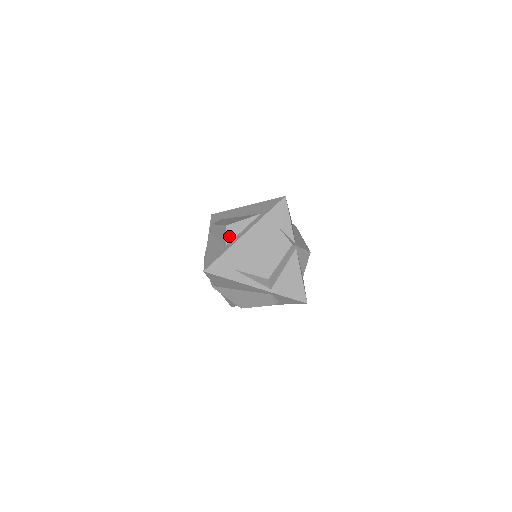
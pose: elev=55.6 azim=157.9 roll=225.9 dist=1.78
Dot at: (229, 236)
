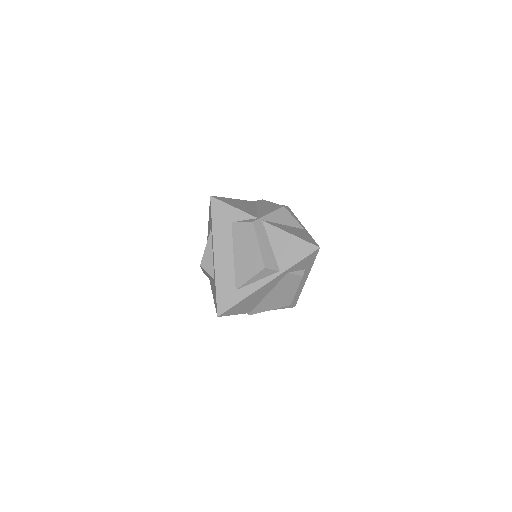
Dot at: (209, 271)
